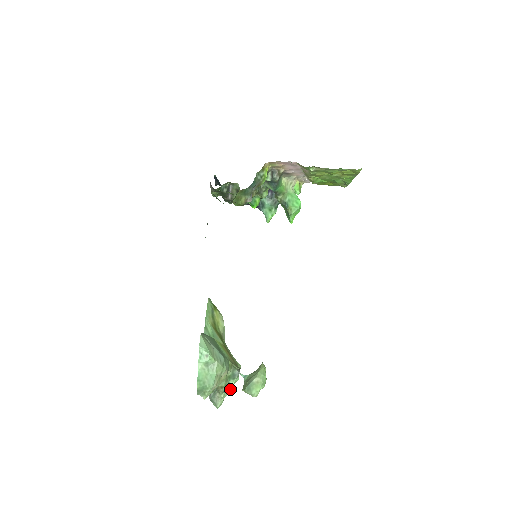
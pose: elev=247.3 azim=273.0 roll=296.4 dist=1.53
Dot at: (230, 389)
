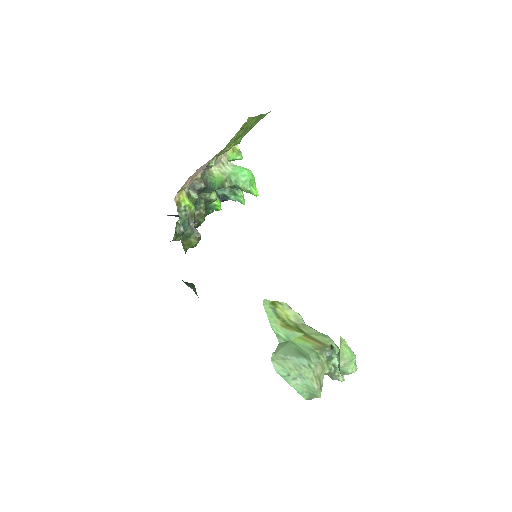
Dot at: occluded
